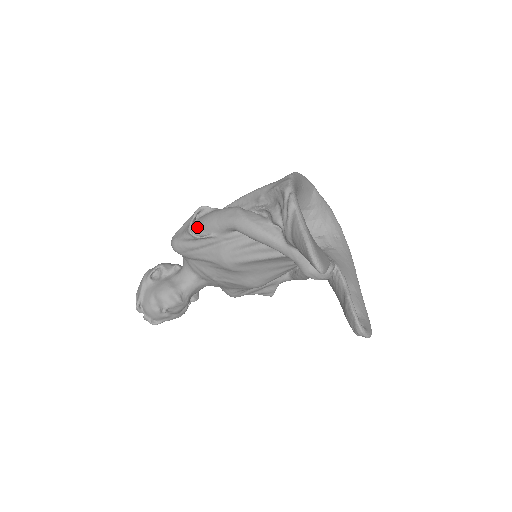
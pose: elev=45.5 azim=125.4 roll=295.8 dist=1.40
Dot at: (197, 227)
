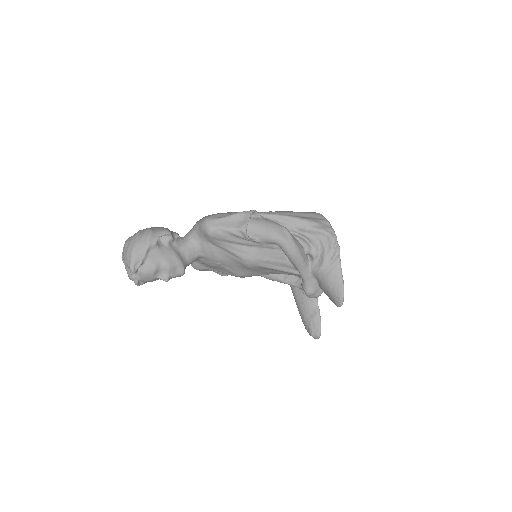
Dot at: occluded
